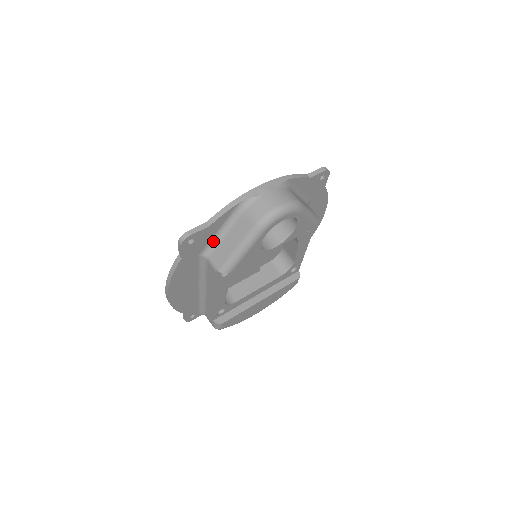
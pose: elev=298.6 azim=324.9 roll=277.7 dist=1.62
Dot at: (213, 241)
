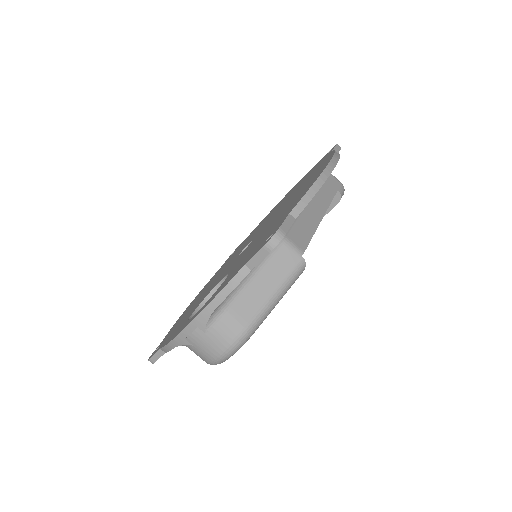
Dot at: occluded
